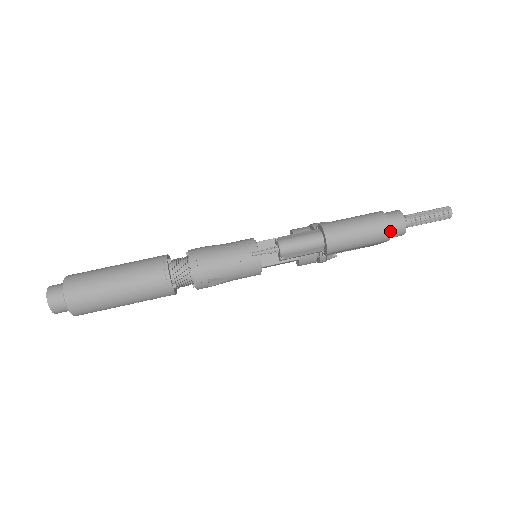
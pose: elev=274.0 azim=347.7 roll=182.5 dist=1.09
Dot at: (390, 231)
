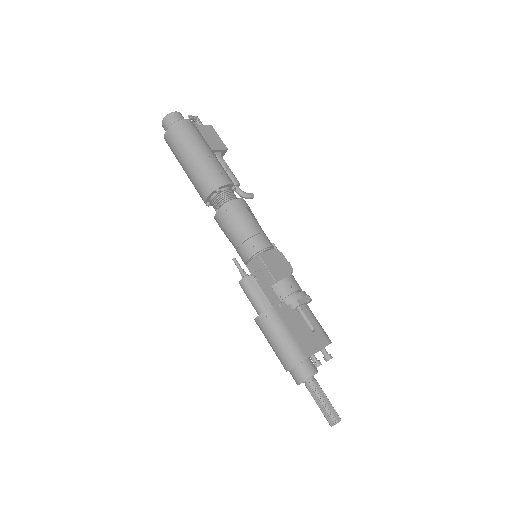
Dot at: occluded
